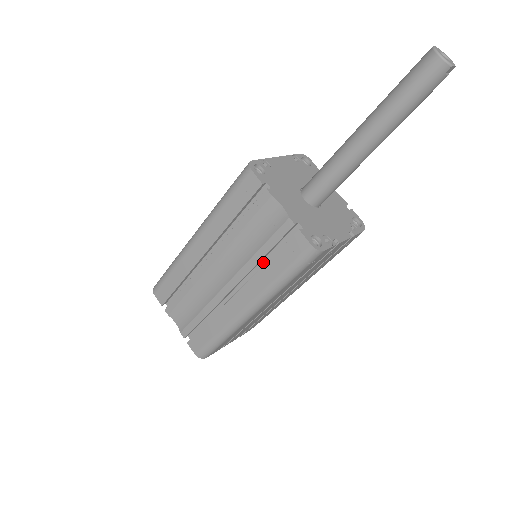
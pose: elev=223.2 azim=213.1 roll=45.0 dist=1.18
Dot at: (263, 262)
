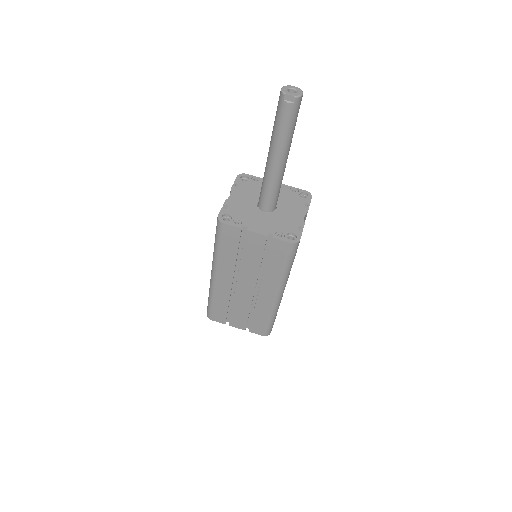
Dot at: occluded
